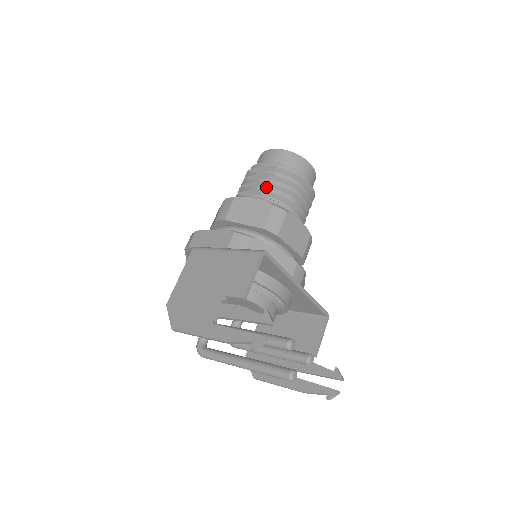
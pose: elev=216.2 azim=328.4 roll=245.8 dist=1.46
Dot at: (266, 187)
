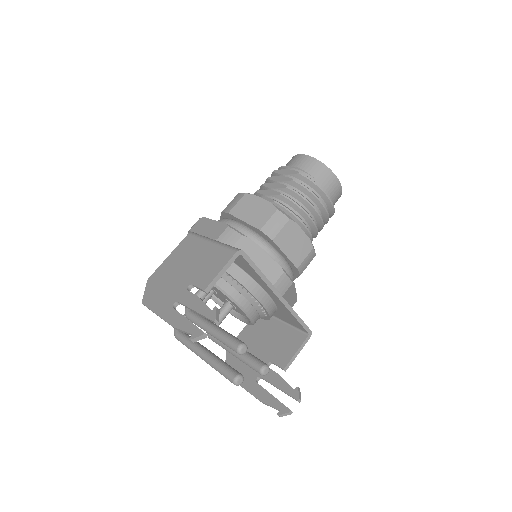
Dot at: (281, 190)
